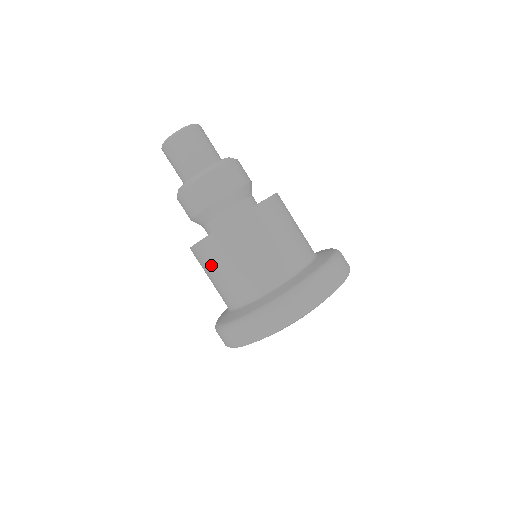
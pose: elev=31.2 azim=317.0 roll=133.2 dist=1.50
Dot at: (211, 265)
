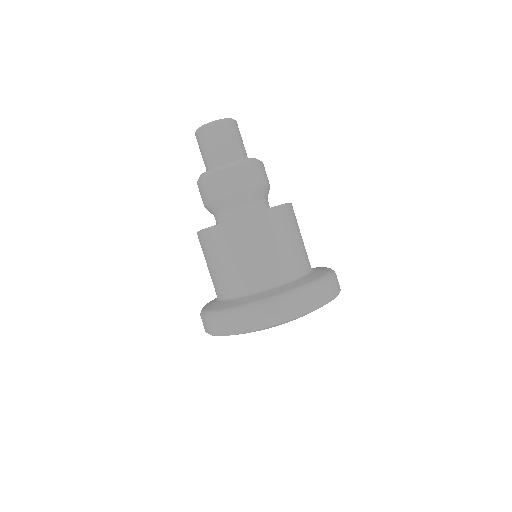
Dot at: occluded
